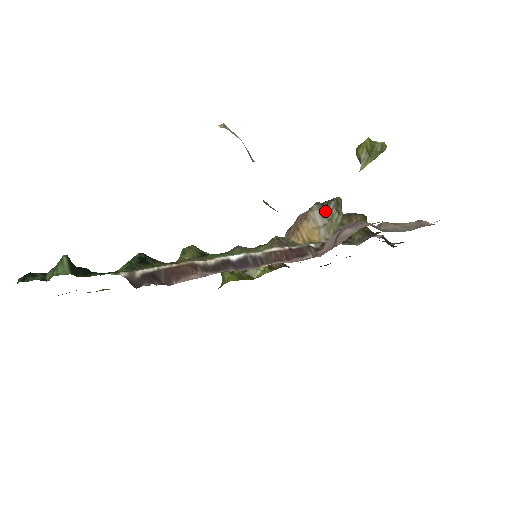
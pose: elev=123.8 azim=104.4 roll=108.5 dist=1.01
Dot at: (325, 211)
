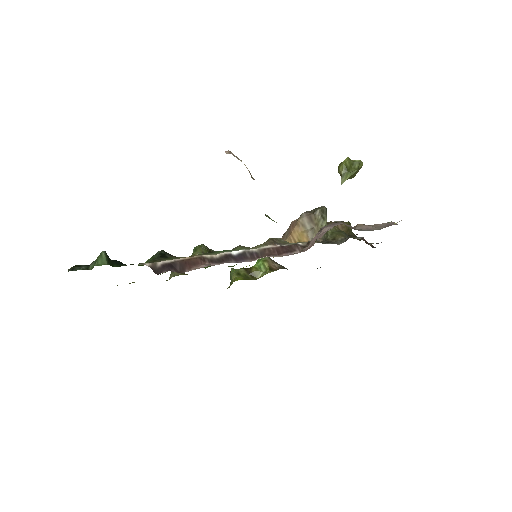
Dot at: (312, 217)
